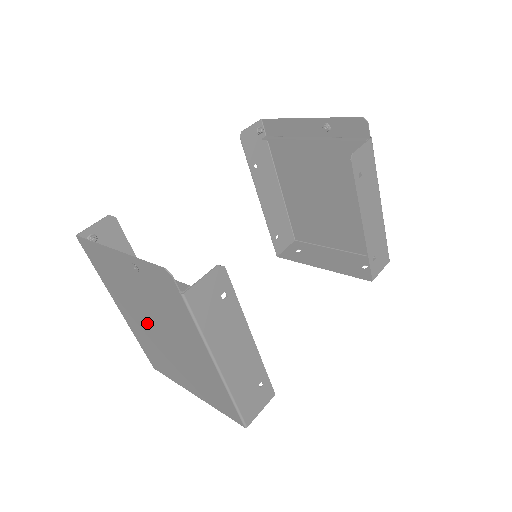
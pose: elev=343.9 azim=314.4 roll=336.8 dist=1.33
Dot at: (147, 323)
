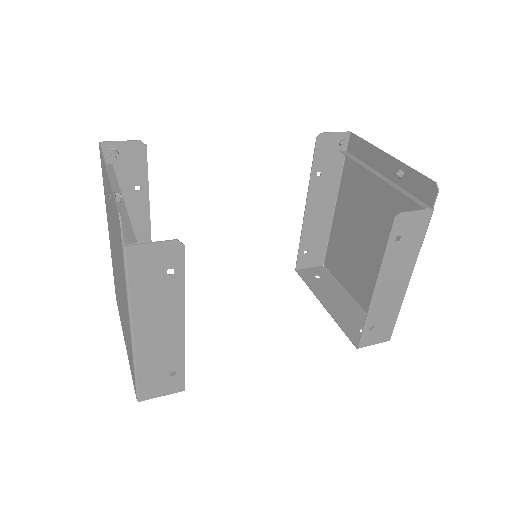
Dot at: (114, 255)
